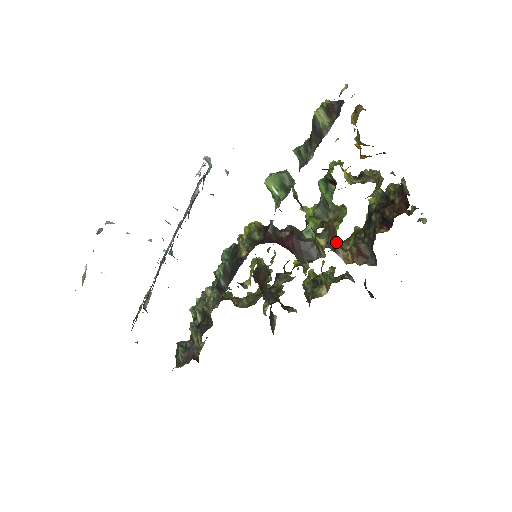
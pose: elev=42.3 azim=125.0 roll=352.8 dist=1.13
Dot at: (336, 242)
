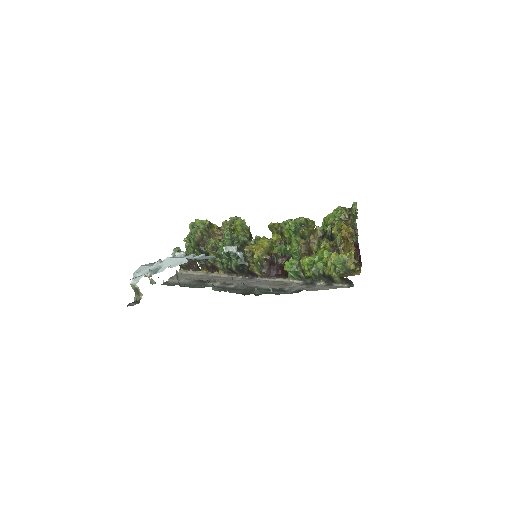
Dot at: (310, 253)
